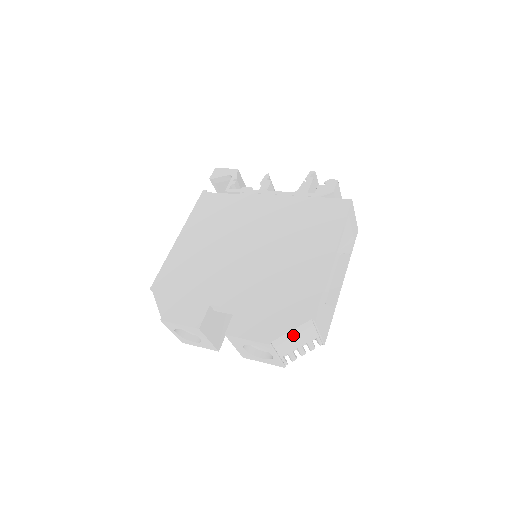
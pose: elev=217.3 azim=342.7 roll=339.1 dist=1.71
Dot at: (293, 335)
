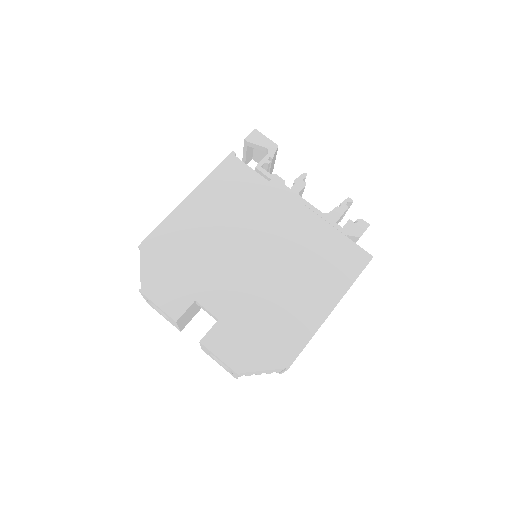
Dot at: (262, 371)
